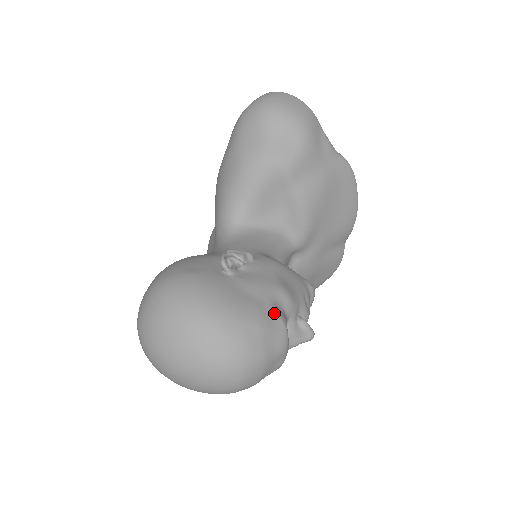
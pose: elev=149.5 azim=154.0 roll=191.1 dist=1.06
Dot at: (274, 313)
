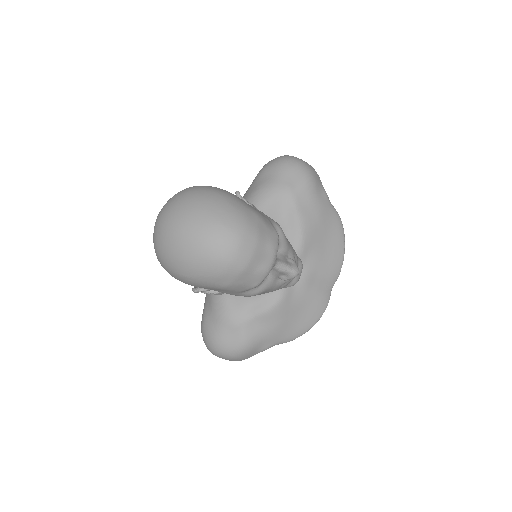
Dot at: (270, 223)
